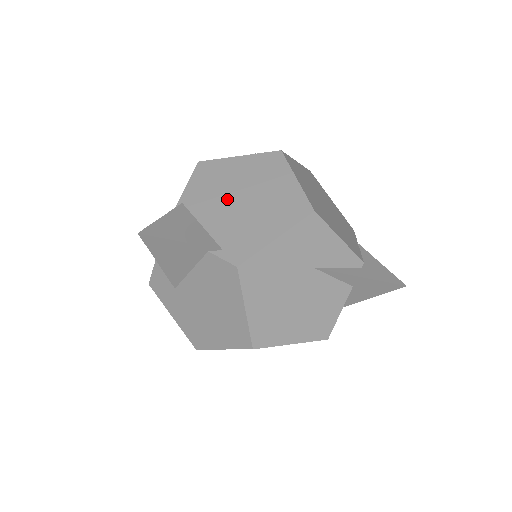
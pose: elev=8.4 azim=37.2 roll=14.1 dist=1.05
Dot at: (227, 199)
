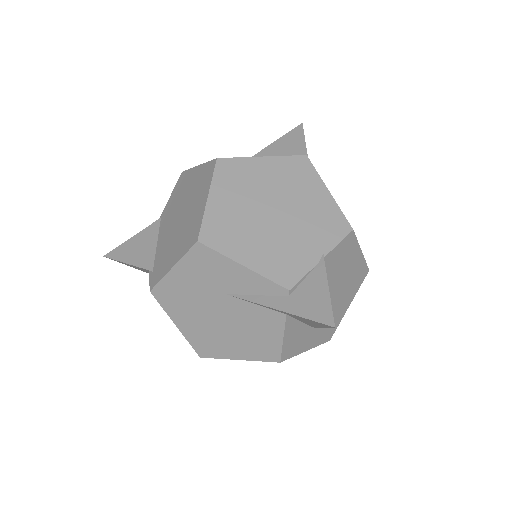
Dot at: (174, 217)
